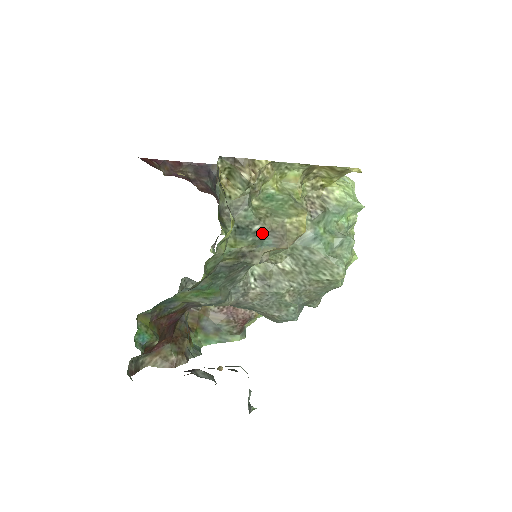
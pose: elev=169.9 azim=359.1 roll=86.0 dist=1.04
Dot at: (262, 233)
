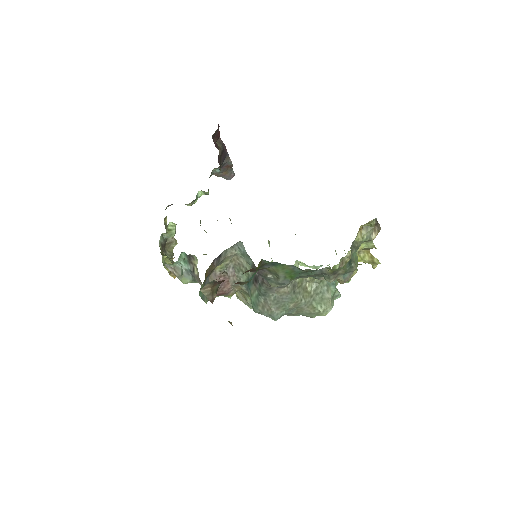
Dot at: (351, 269)
